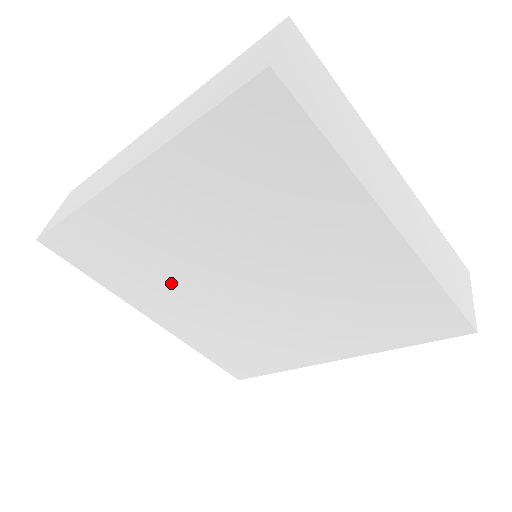
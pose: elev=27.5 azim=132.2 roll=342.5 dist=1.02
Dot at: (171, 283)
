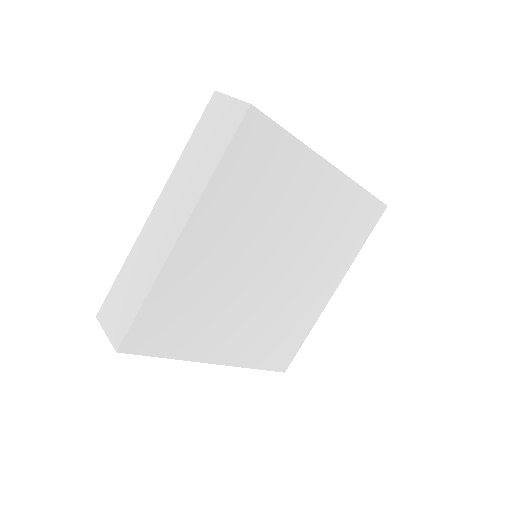
Dot at: (224, 311)
